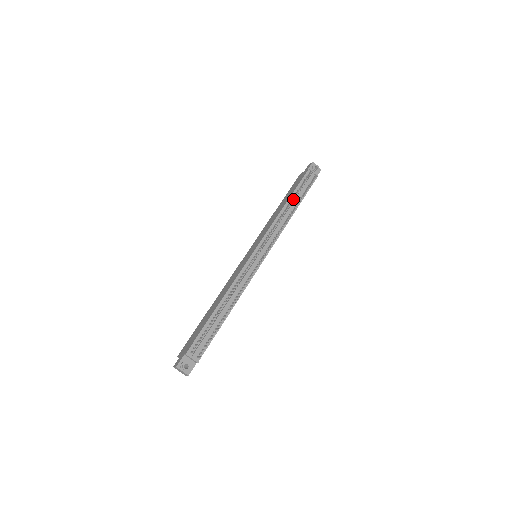
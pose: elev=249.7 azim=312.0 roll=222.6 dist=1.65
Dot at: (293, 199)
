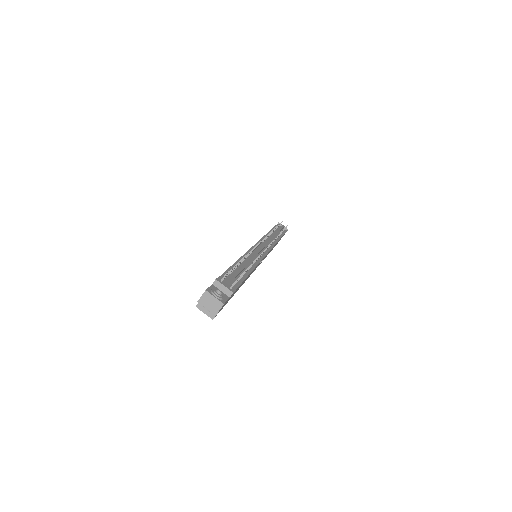
Dot at: occluded
